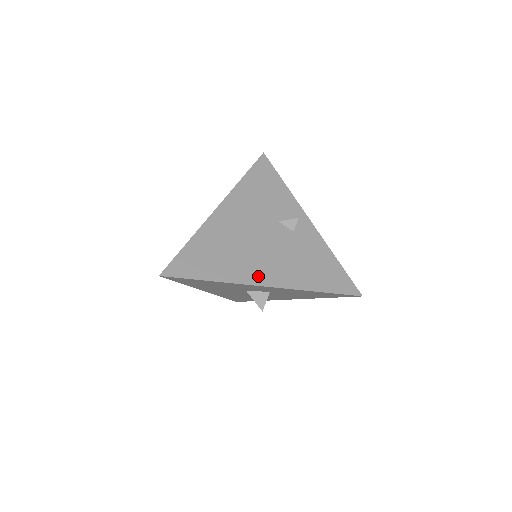
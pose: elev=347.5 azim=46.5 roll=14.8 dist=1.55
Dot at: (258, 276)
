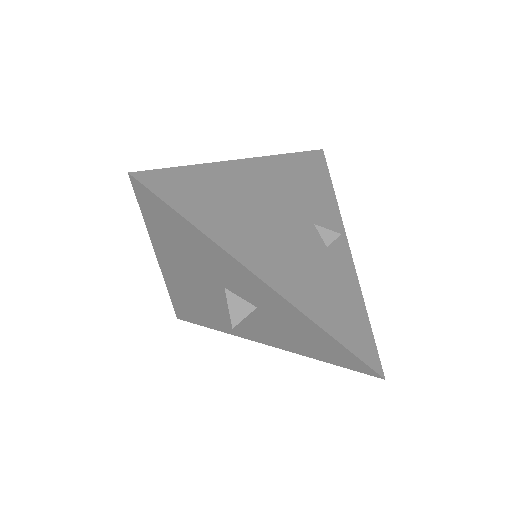
Dot at: (265, 266)
